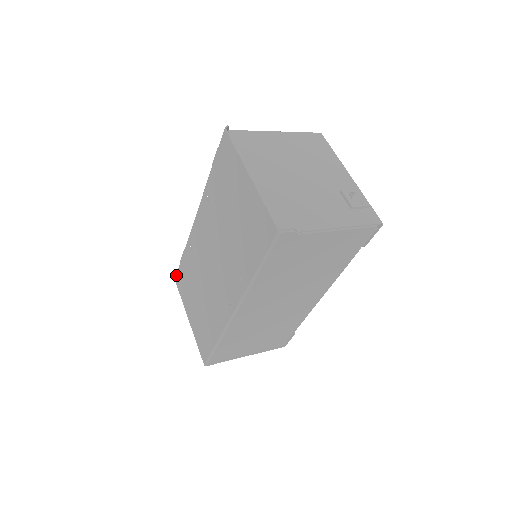
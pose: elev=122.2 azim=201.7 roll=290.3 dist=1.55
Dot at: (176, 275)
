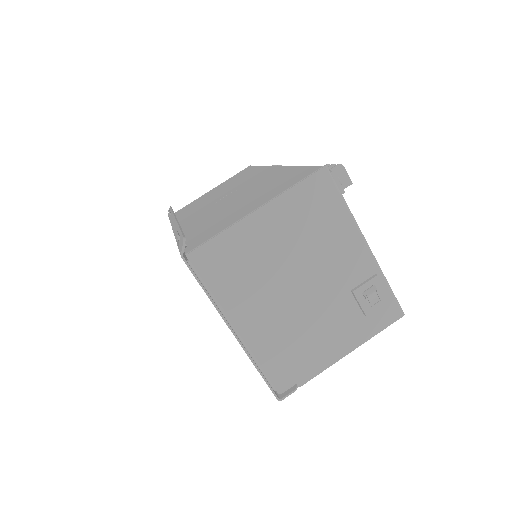
Dot at: occluded
